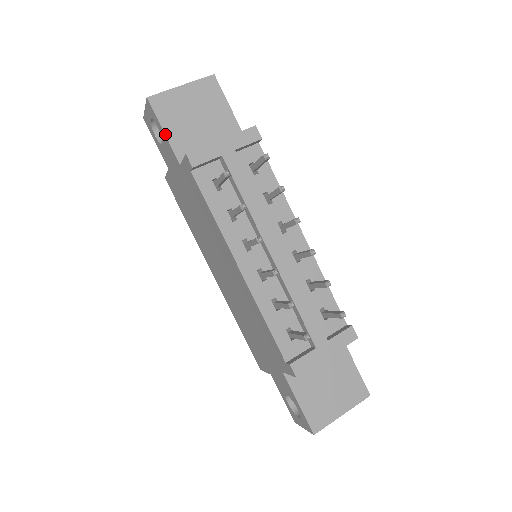
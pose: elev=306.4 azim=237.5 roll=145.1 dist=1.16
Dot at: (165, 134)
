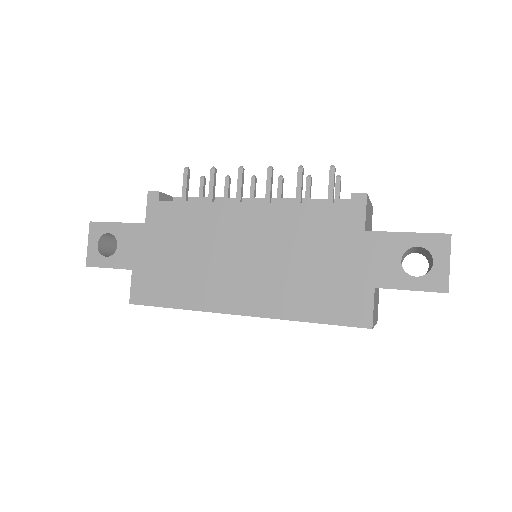
Dot at: (119, 223)
